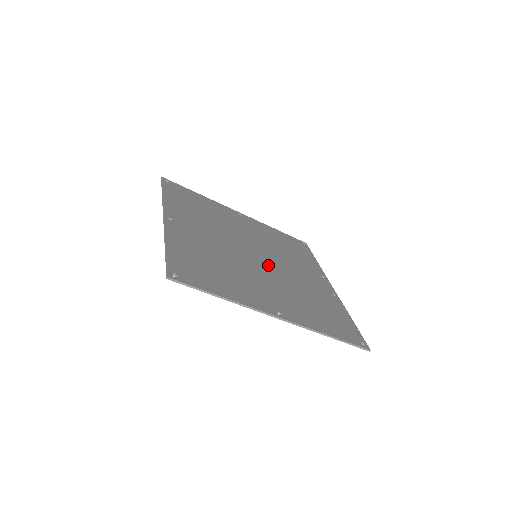
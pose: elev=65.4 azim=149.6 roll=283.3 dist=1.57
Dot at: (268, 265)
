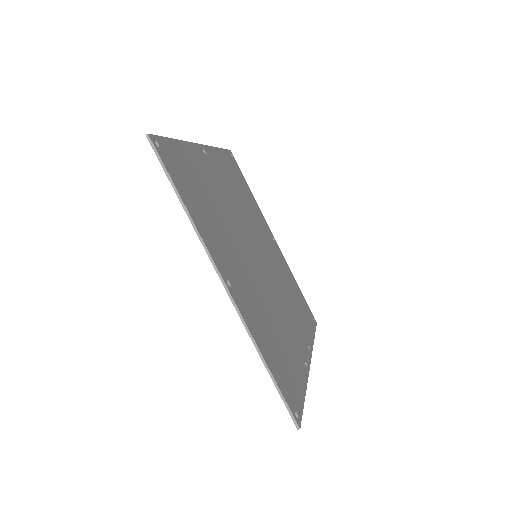
Dot at: (261, 270)
